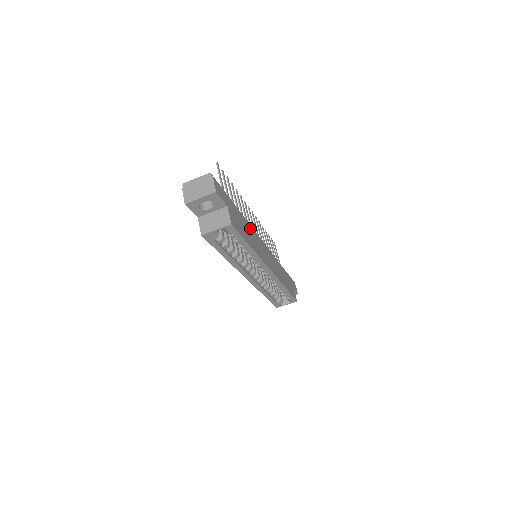
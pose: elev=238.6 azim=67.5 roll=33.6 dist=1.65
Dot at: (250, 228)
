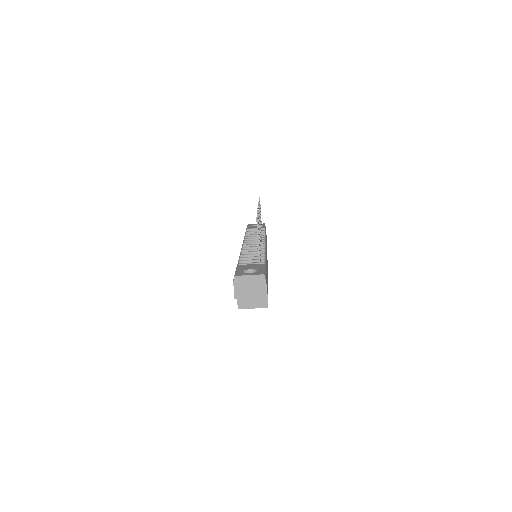
Dot at: occluded
